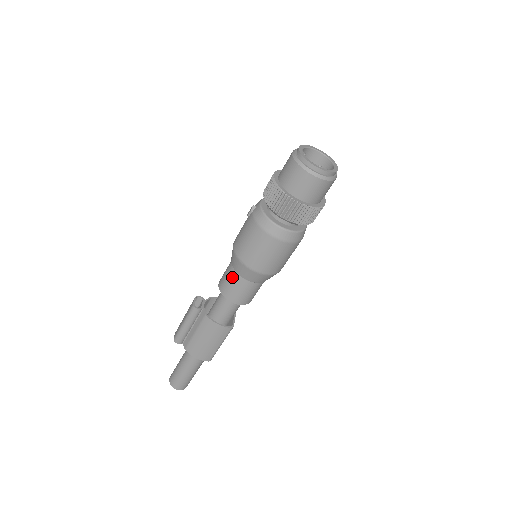
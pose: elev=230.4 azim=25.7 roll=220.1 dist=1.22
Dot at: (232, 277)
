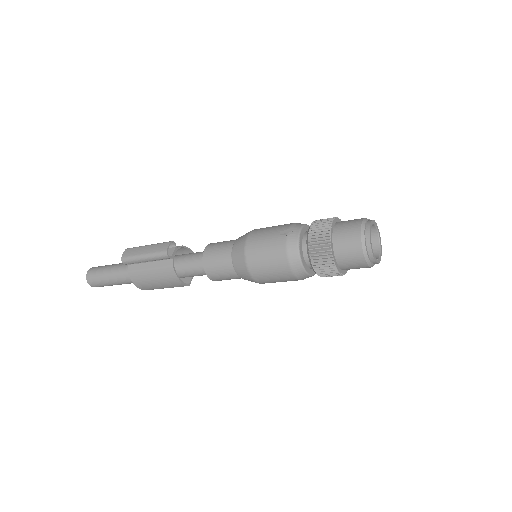
Dot at: (225, 262)
